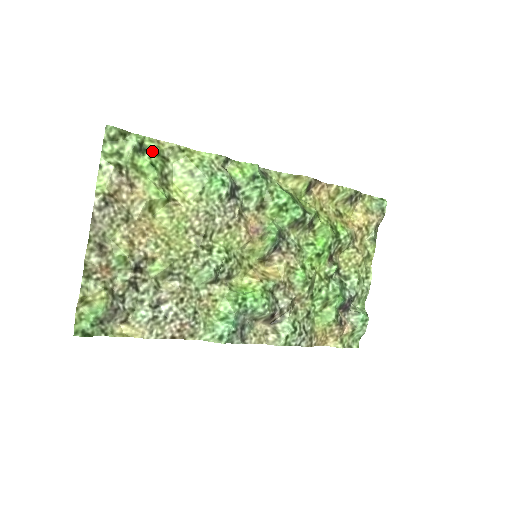
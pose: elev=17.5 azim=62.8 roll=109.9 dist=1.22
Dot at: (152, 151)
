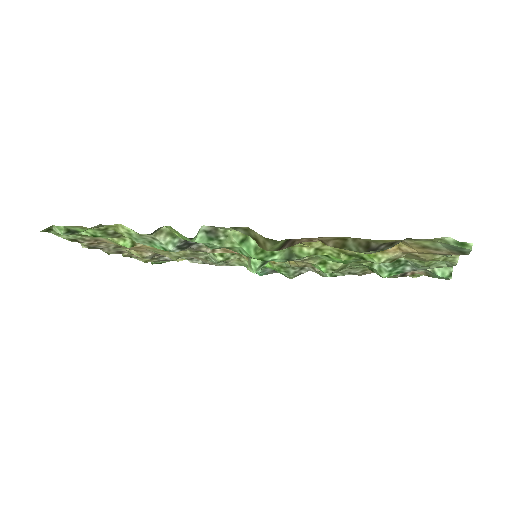
Dot at: (83, 231)
